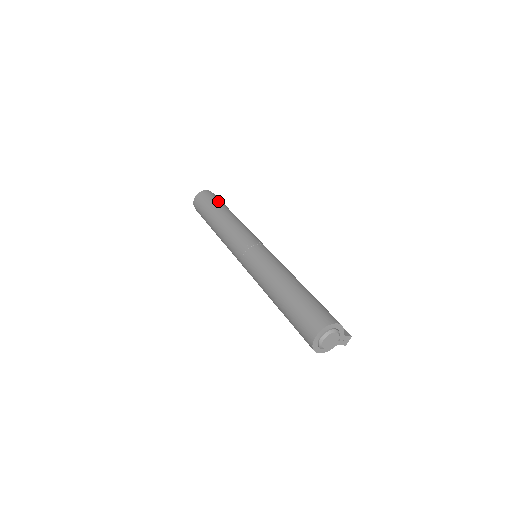
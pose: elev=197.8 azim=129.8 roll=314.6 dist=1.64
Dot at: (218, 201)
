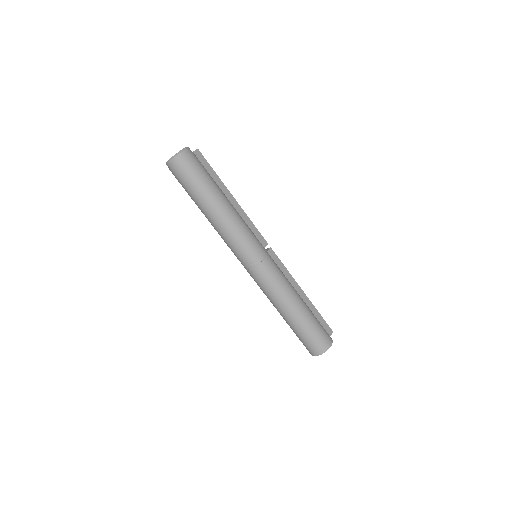
Dot at: (204, 179)
